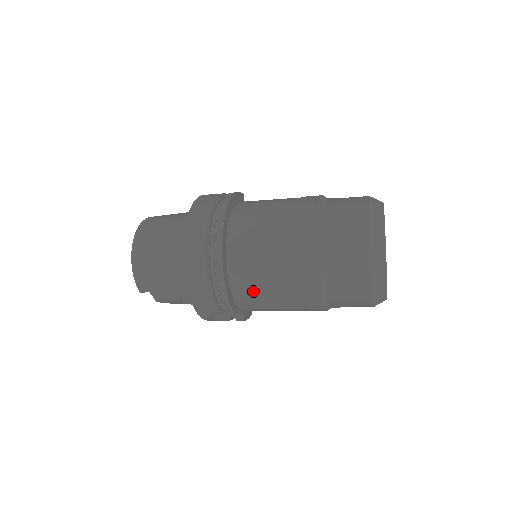
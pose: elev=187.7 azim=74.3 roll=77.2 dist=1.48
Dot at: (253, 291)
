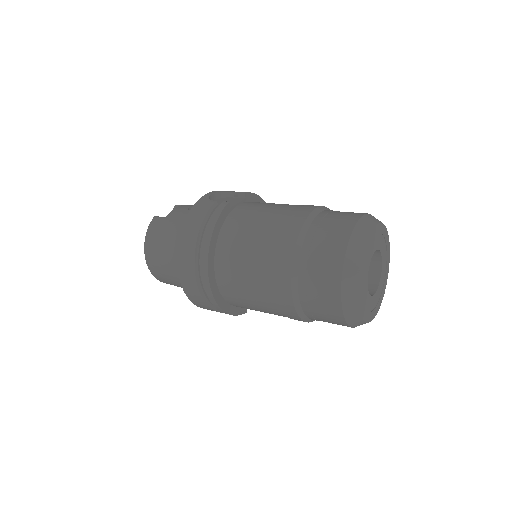
Dot at: occluded
